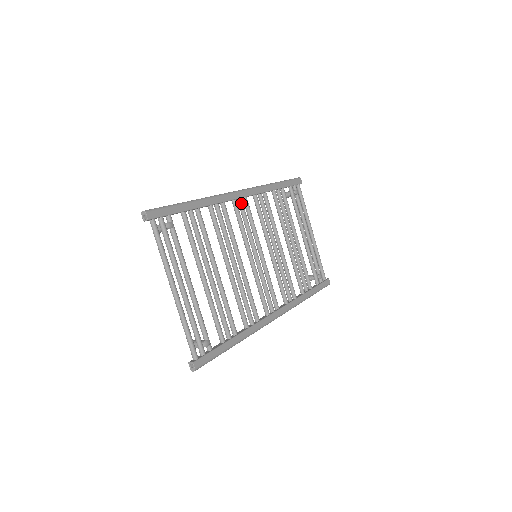
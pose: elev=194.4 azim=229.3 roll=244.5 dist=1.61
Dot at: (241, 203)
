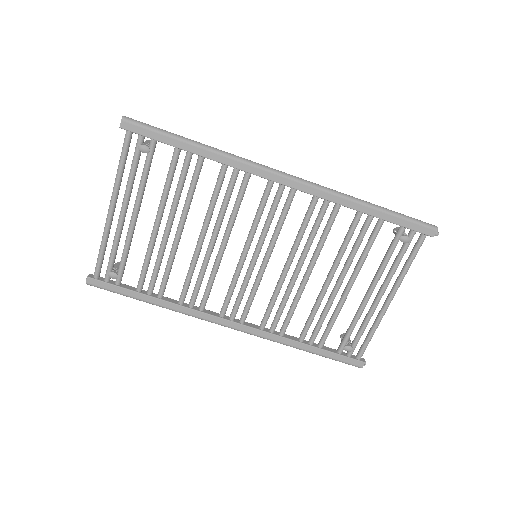
Dot at: (279, 190)
